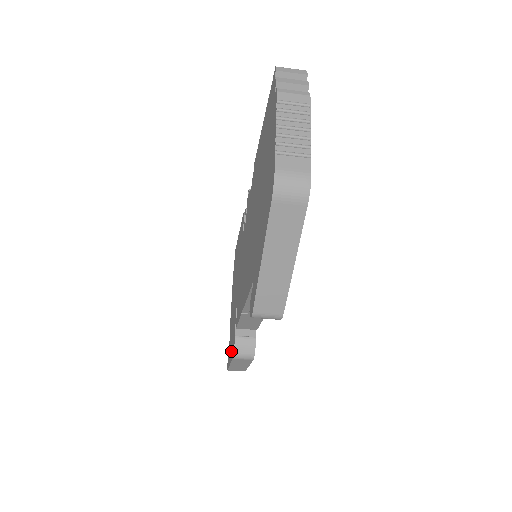
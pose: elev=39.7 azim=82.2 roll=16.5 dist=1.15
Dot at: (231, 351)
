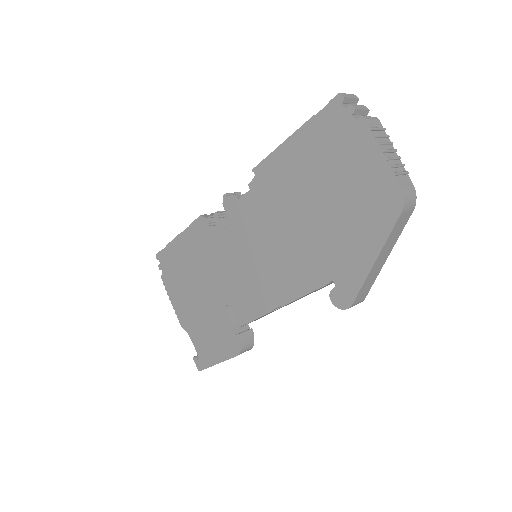
Dot at: (221, 350)
